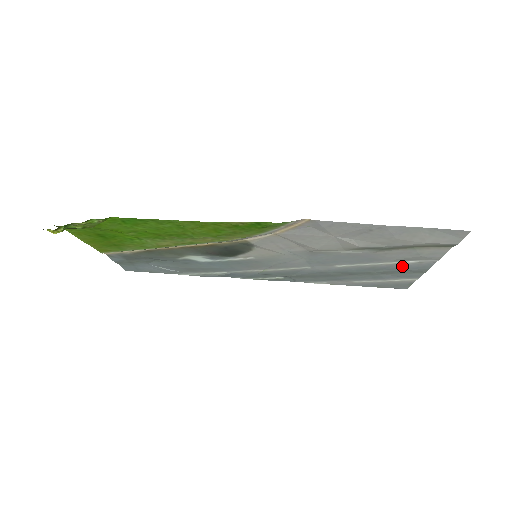
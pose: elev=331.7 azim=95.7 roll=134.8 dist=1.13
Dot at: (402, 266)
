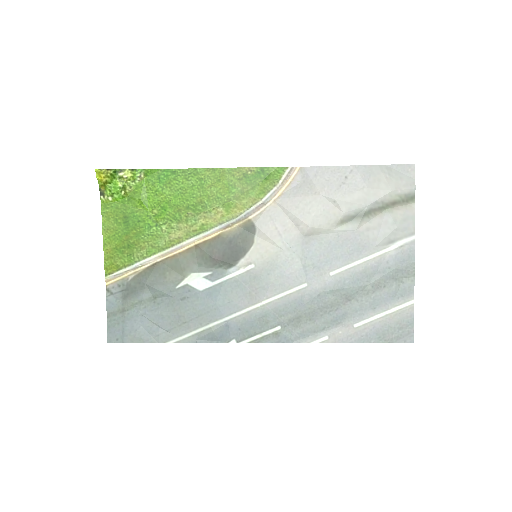
Dot at: (389, 261)
